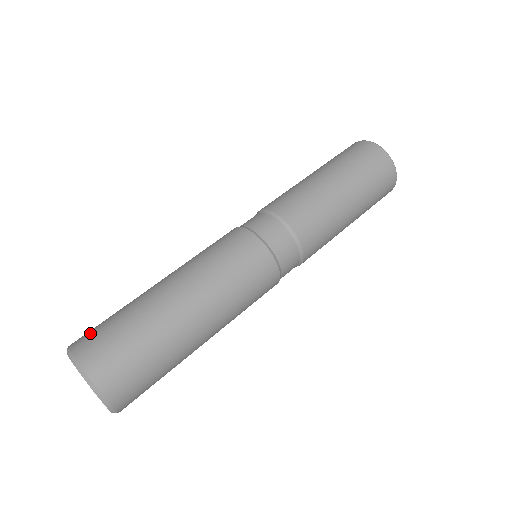
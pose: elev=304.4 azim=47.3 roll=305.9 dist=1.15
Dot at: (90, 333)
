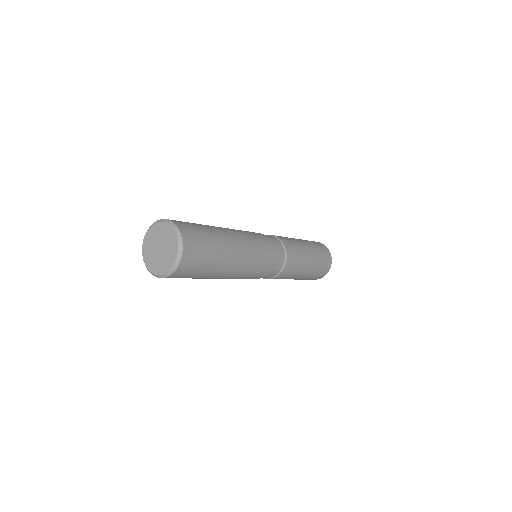
Dot at: occluded
